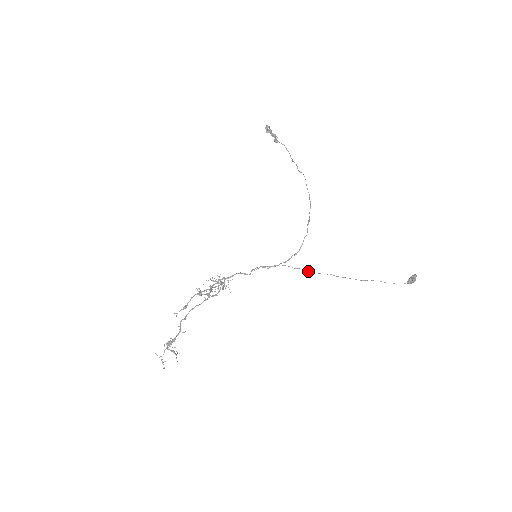
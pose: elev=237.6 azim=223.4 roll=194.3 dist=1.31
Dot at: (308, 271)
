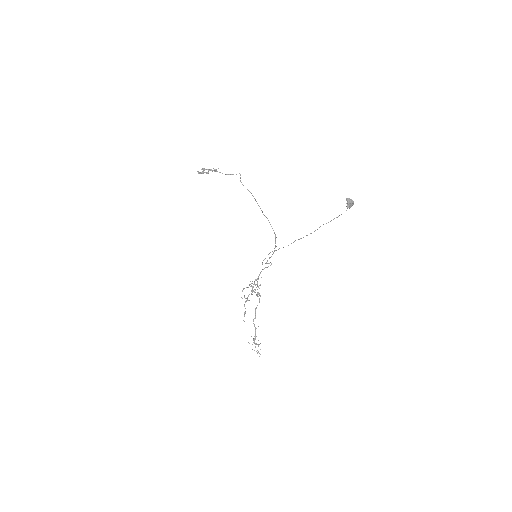
Dot at: occluded
